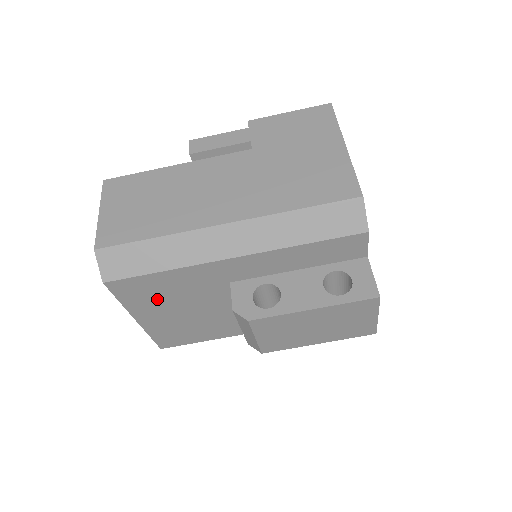
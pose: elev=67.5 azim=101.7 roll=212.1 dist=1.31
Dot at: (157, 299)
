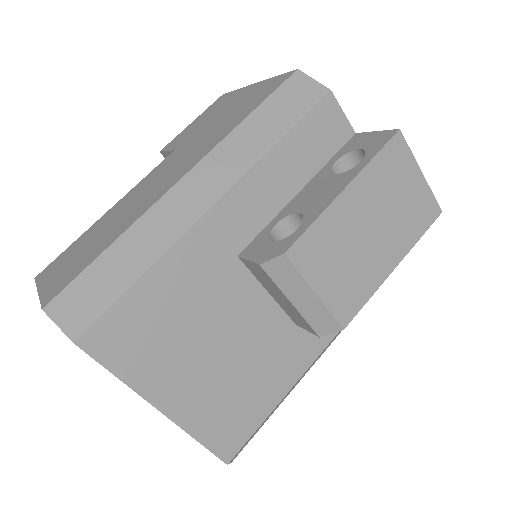
Dot at: (165, 343)
